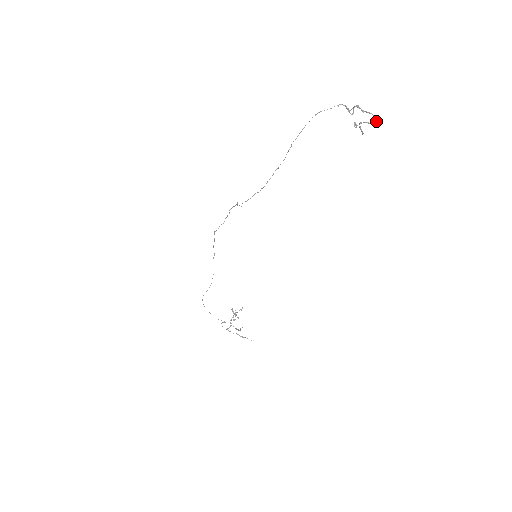
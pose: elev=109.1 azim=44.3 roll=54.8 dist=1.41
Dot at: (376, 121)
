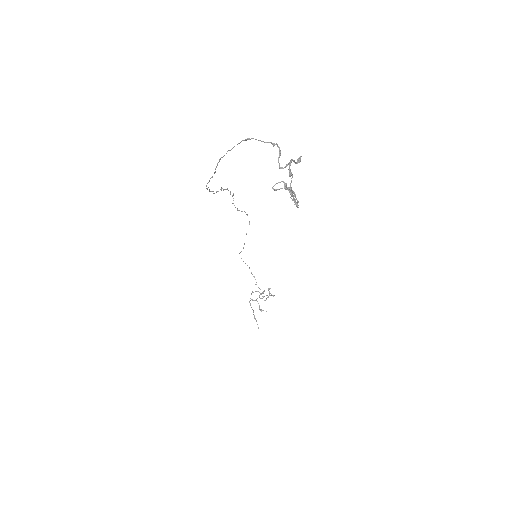
Dot at: (297, 200)
